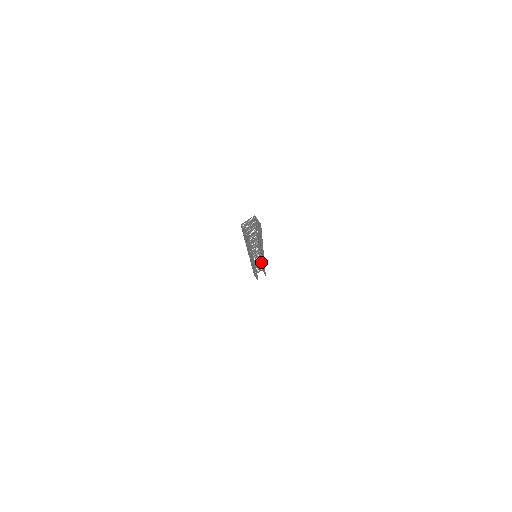
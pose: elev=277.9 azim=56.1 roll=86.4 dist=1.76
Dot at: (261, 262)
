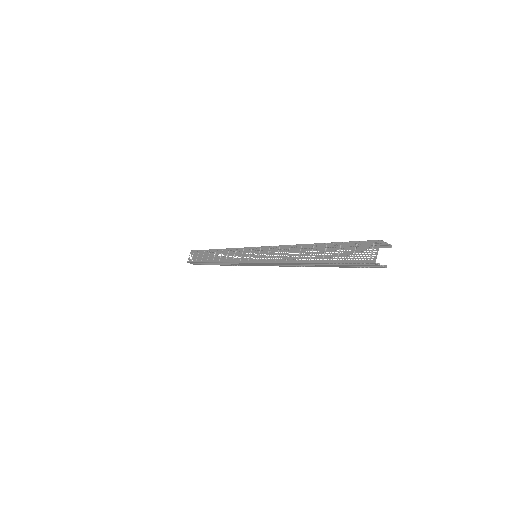
Dot at: (217, 249)
